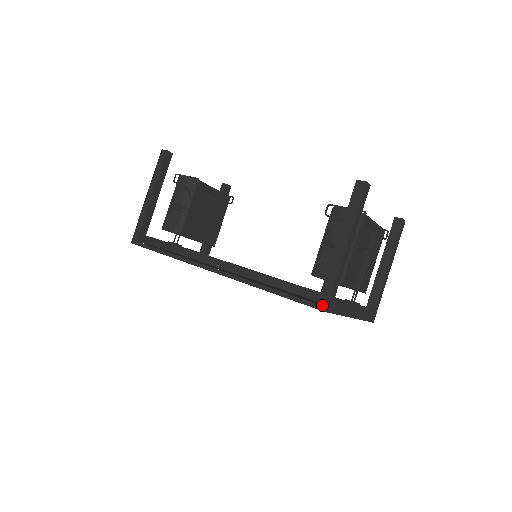
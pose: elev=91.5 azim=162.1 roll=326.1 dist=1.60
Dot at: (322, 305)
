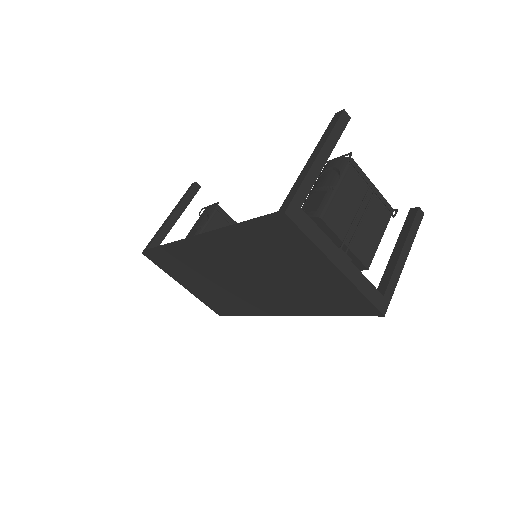
Dot at: (283, 209)
